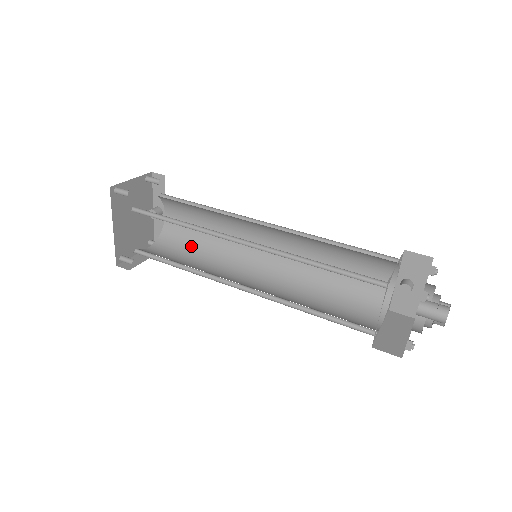
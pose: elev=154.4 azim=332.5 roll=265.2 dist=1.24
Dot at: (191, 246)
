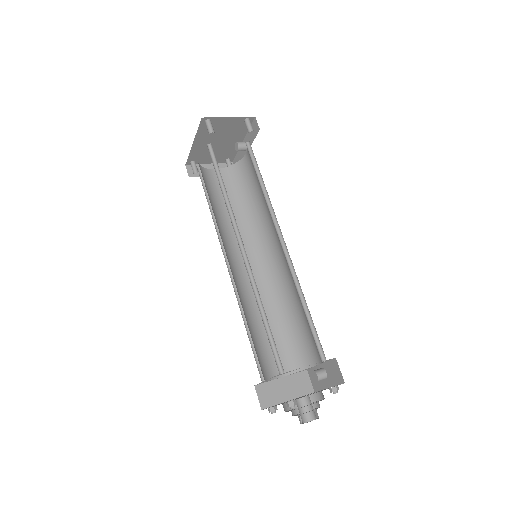
Dot at: (242, 195)
